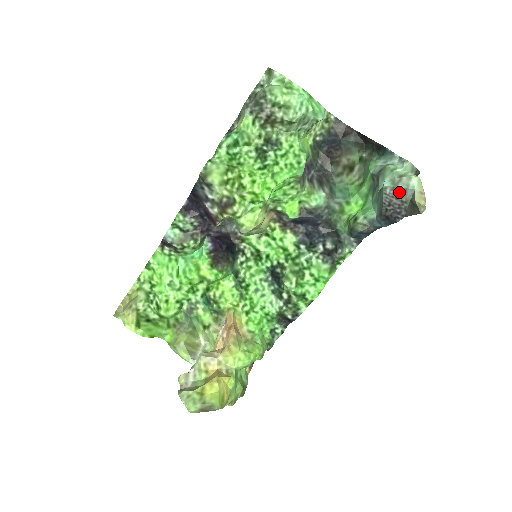
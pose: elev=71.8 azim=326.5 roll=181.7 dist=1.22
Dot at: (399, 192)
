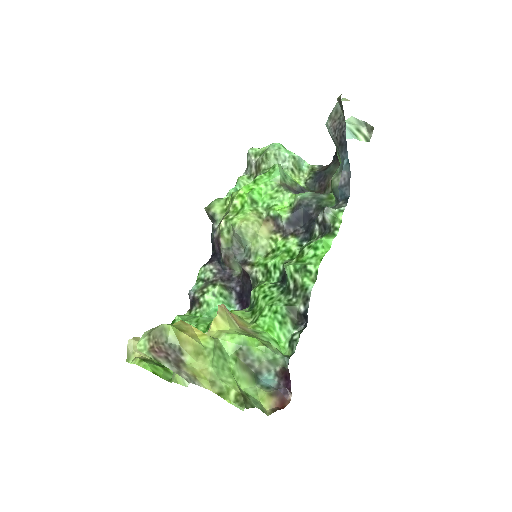
Dot at: (334, 116)
